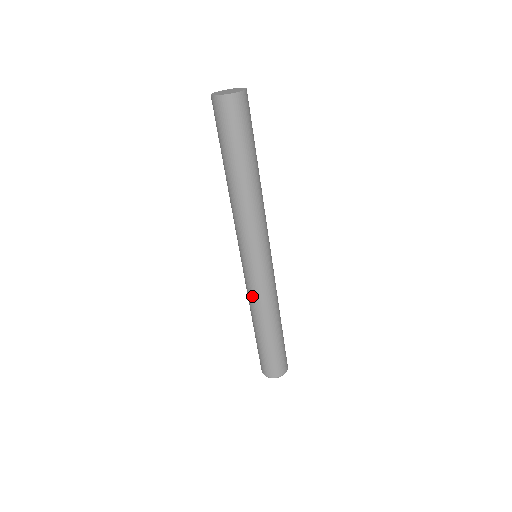
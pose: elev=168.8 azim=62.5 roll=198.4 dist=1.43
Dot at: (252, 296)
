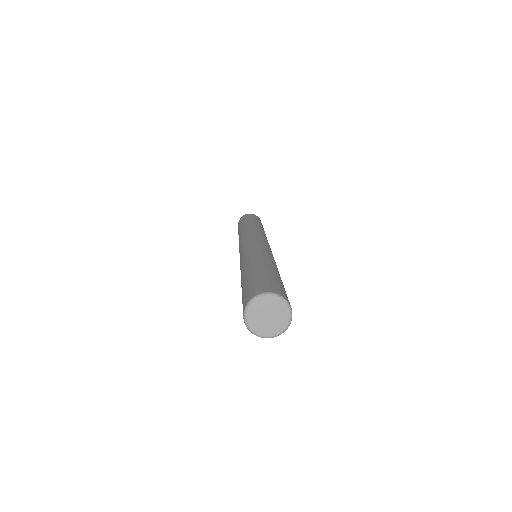
Dot at: (256, 250)
